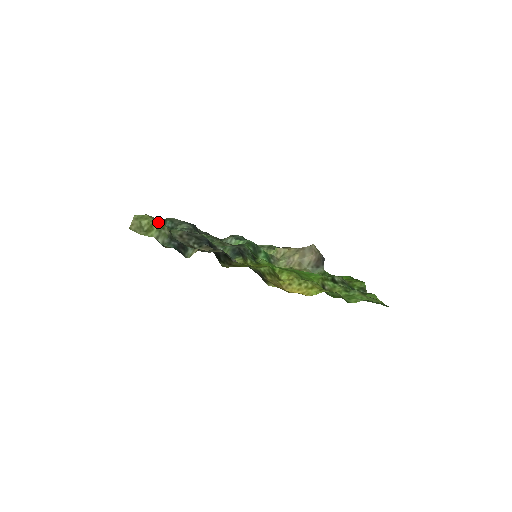
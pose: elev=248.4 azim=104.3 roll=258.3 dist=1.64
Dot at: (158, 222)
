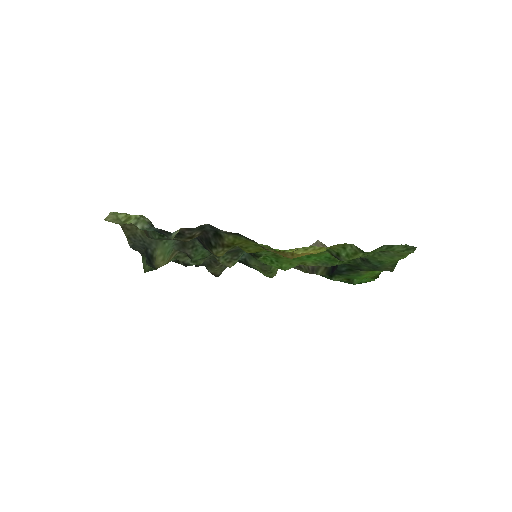
Dot at: occluded
